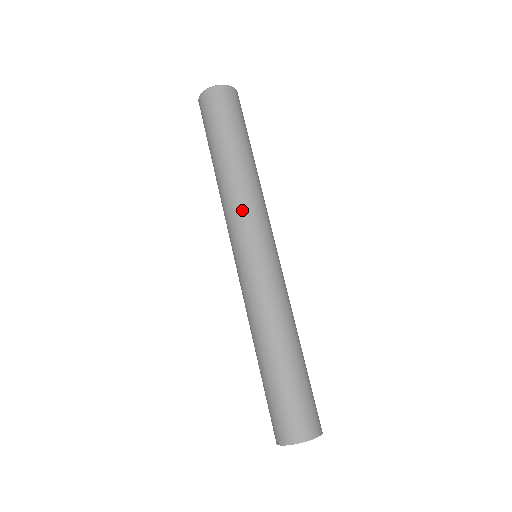
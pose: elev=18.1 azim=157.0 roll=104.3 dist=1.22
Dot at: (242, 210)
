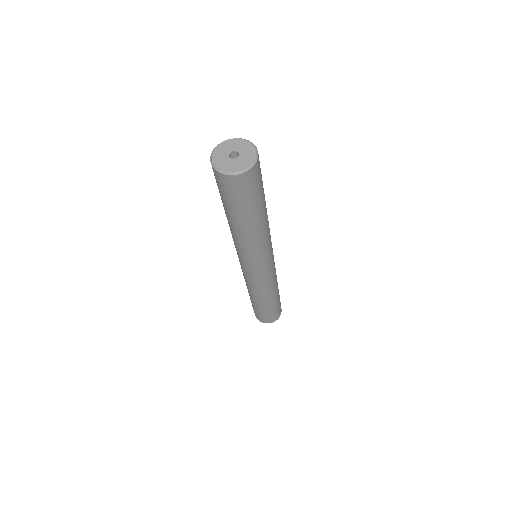
Dot at: (266, 248)
